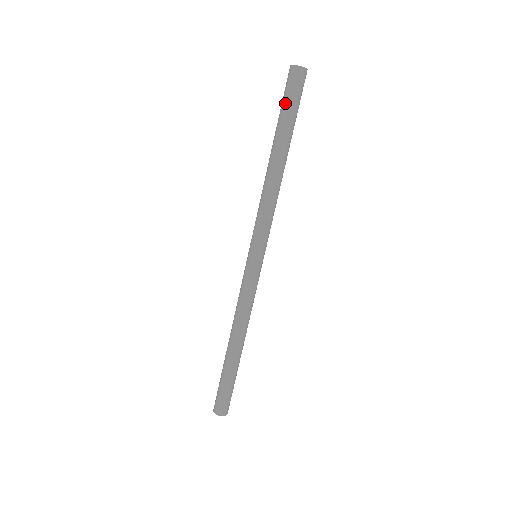
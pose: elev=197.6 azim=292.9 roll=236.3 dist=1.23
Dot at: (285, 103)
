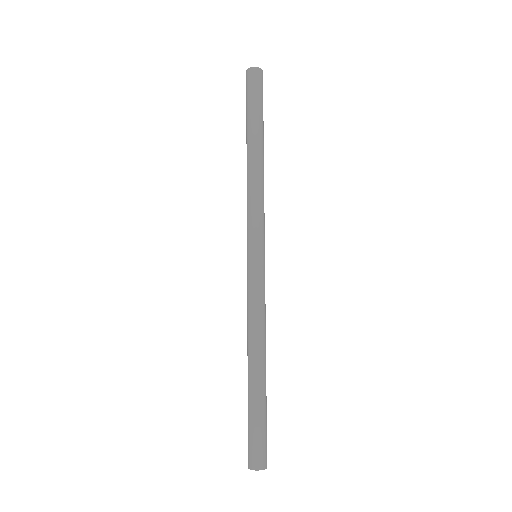
Dot at: (246, 104)
